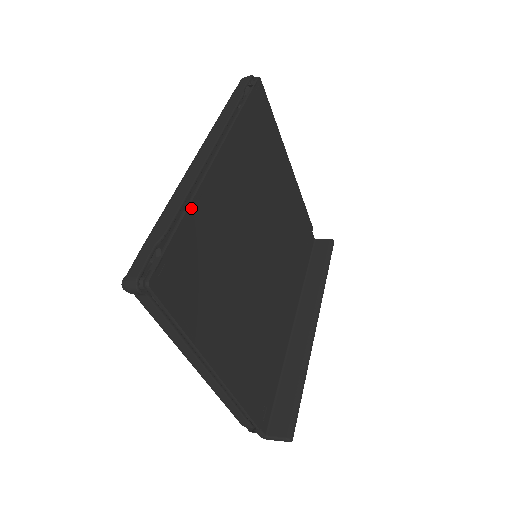
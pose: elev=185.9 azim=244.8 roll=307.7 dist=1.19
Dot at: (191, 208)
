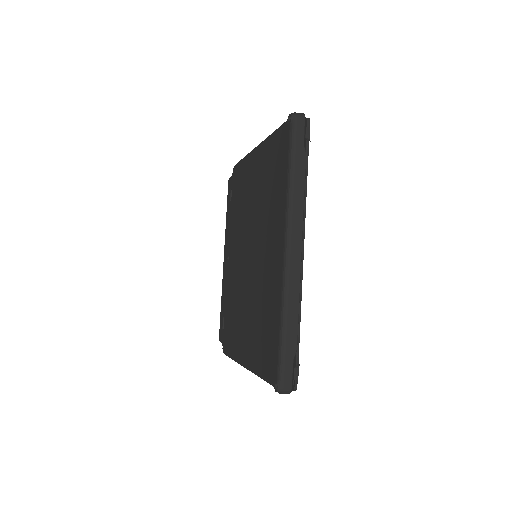
Dot at: (299, 314)
